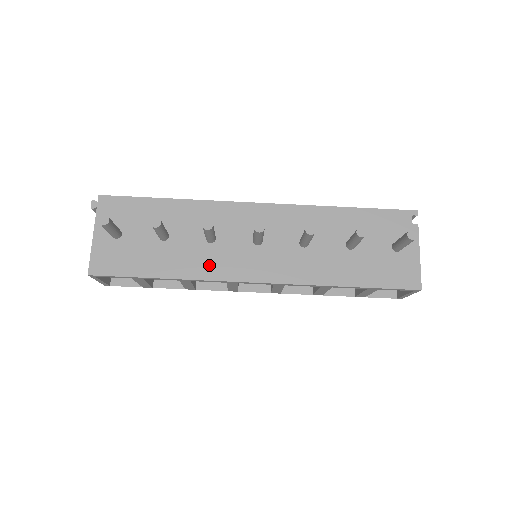
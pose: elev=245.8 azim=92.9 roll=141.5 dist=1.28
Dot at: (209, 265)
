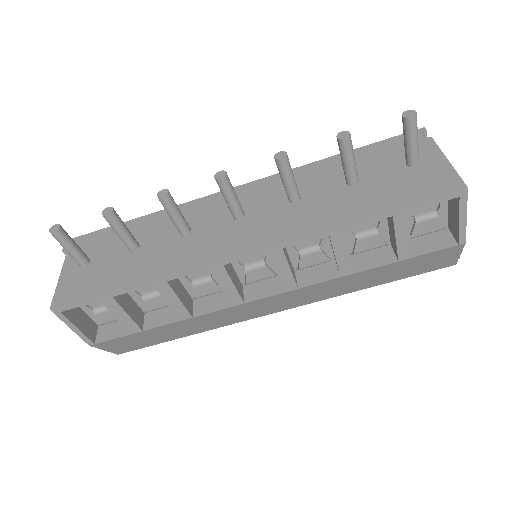
Dot at: (185, 255)
